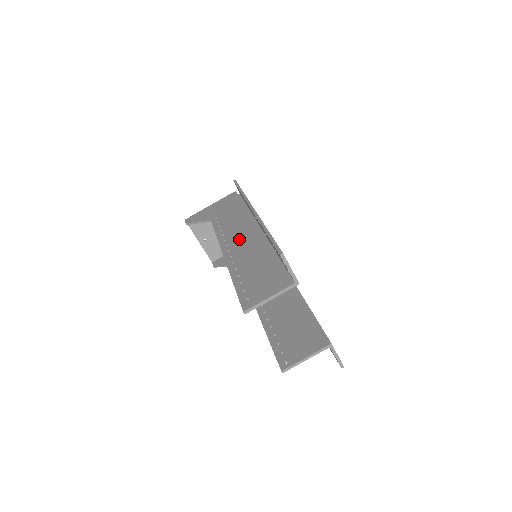
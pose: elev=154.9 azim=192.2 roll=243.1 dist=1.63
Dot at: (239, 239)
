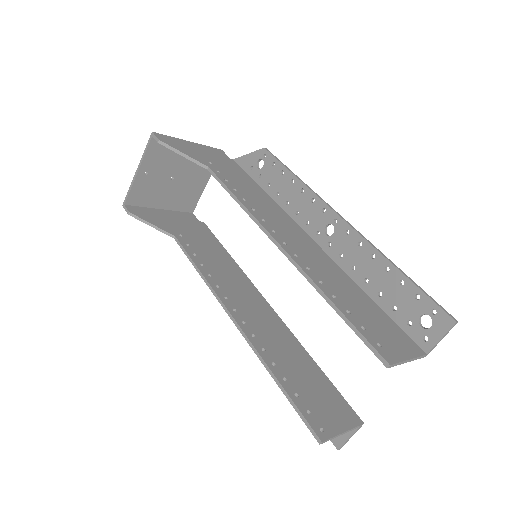
Dot at: (289, 234)
